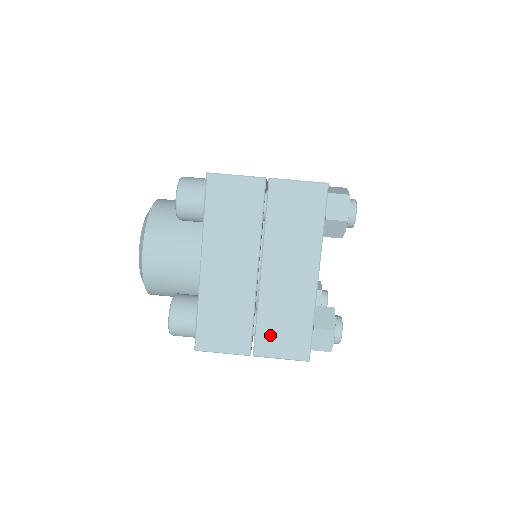
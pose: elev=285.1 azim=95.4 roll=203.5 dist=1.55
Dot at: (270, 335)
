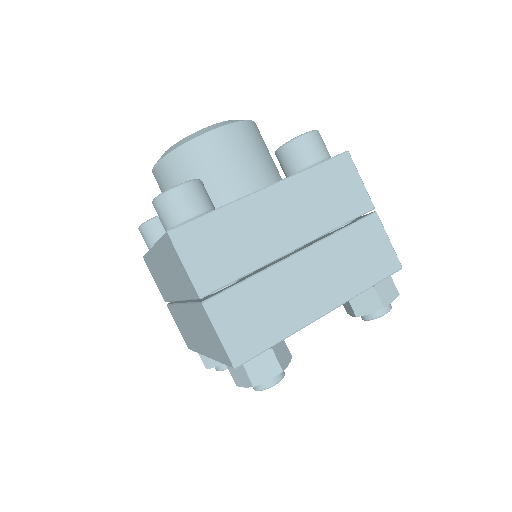
Dot at: (176, 317)
